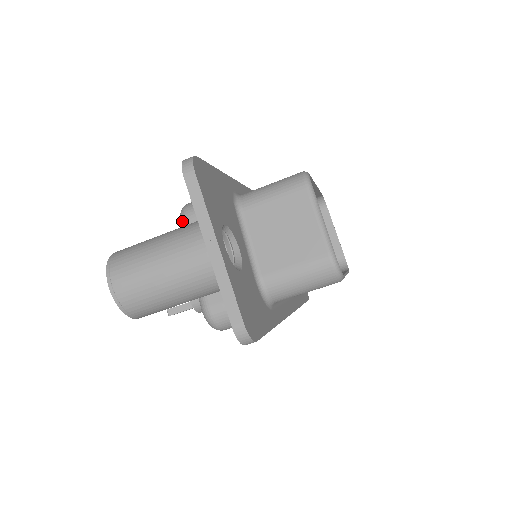
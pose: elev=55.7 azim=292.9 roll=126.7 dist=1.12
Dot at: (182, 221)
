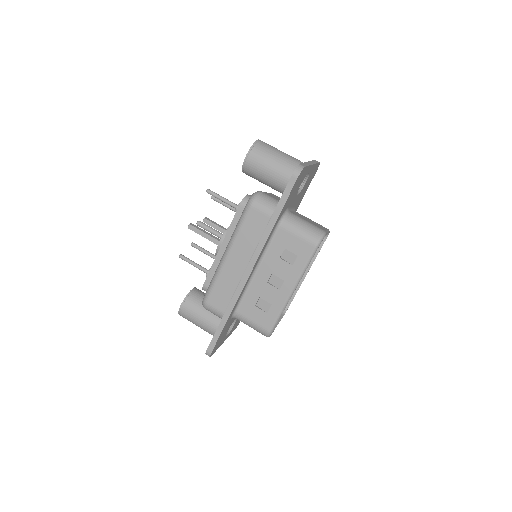
Dot at: occluded
